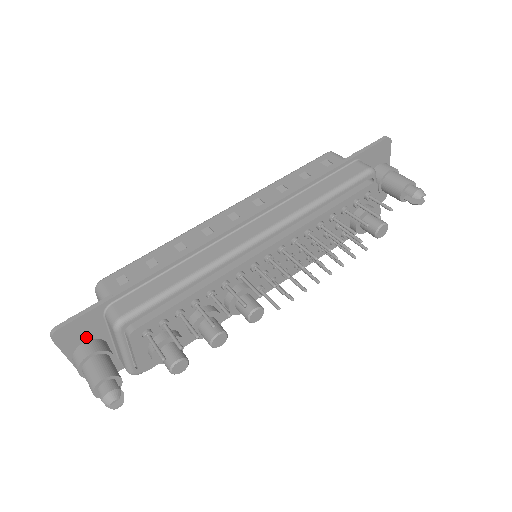
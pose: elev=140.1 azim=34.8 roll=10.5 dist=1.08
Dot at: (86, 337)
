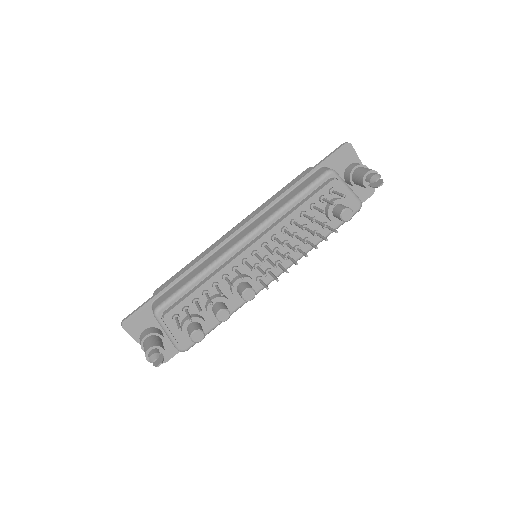
Dot at: (145, 326)
